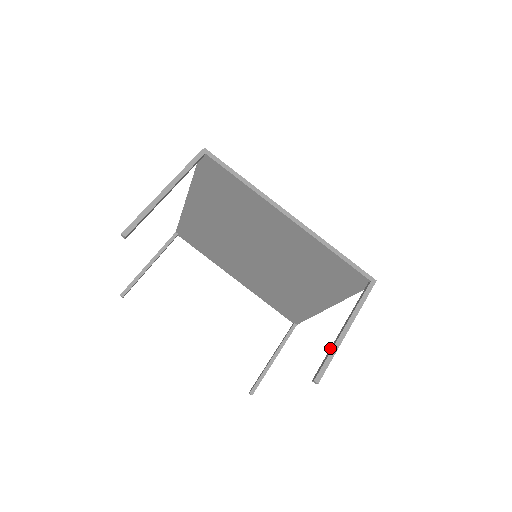
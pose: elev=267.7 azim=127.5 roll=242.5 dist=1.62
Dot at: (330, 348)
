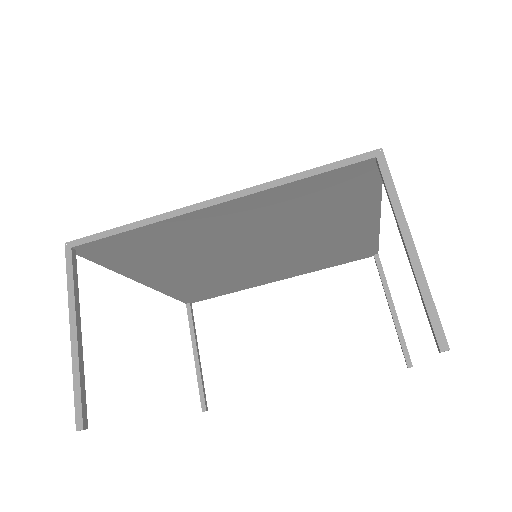
Dot at: occluded
